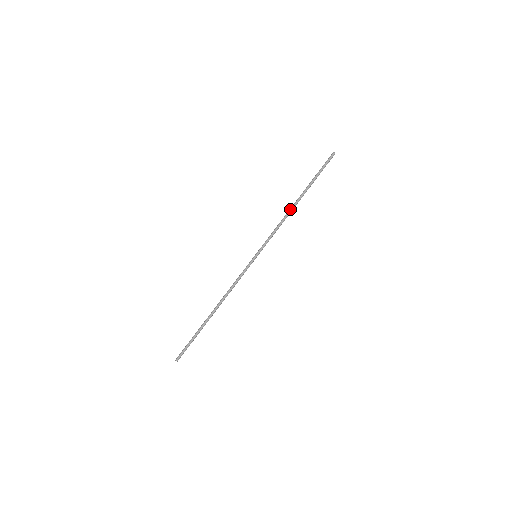
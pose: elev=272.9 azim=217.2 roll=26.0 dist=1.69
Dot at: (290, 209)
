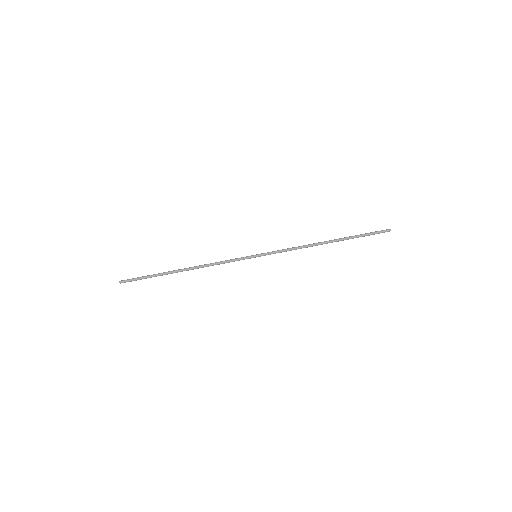
Dot at: (316, 243)
